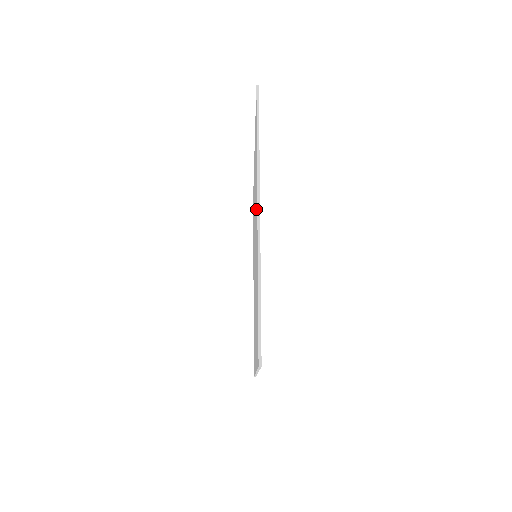
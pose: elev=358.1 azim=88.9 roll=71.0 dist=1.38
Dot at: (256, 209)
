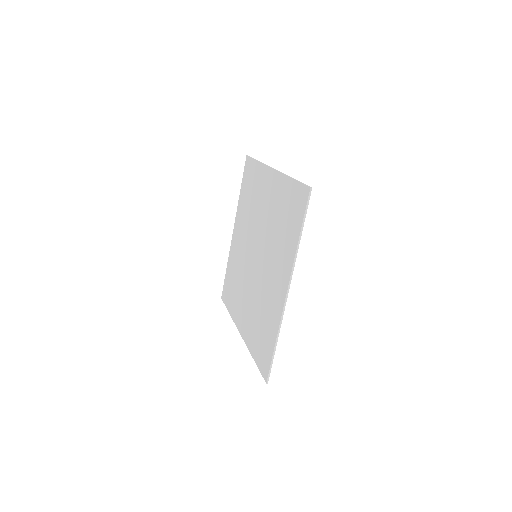
Dot at: (280, 270)
